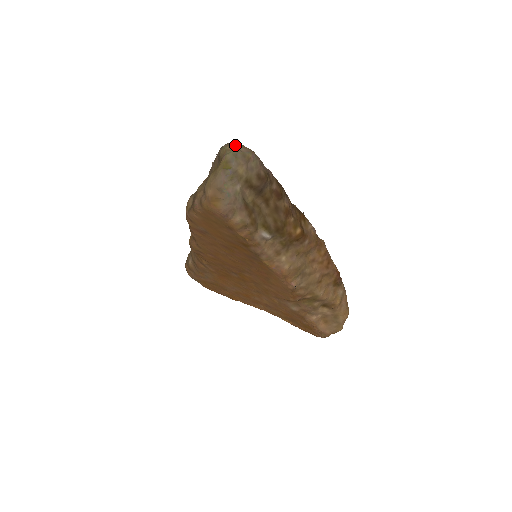
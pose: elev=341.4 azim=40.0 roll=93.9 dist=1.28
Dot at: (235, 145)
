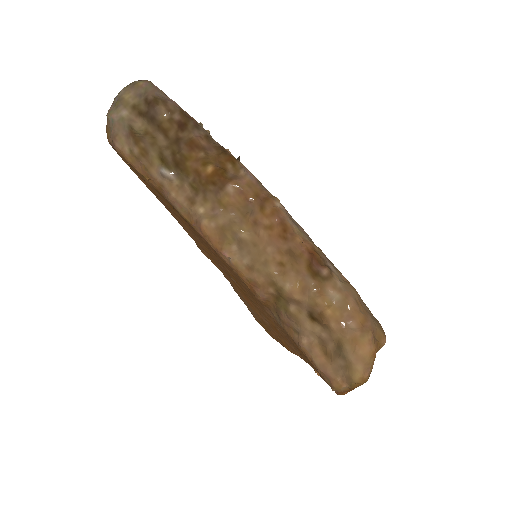
Dot at: occluded
